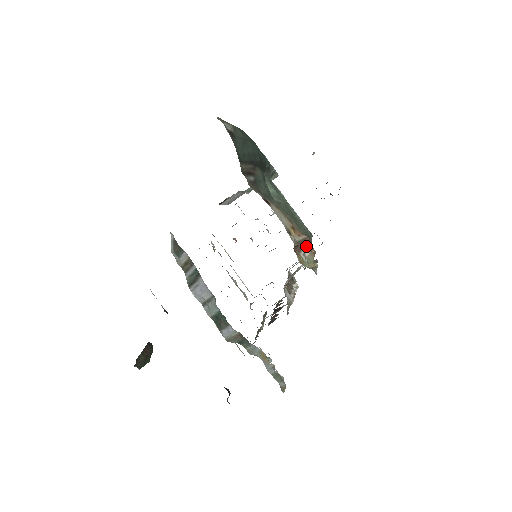
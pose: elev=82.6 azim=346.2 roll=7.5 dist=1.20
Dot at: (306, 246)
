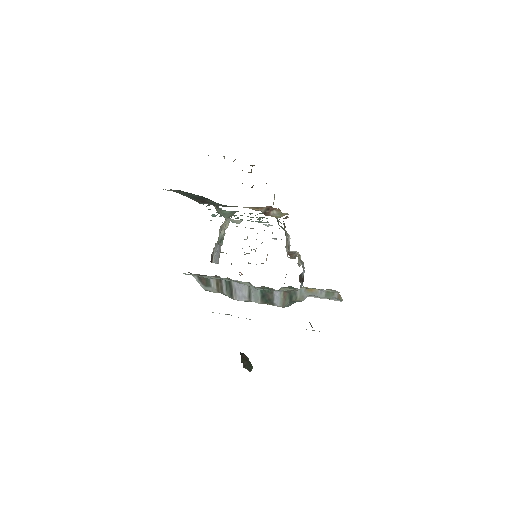
Dot at: (271, 210)
